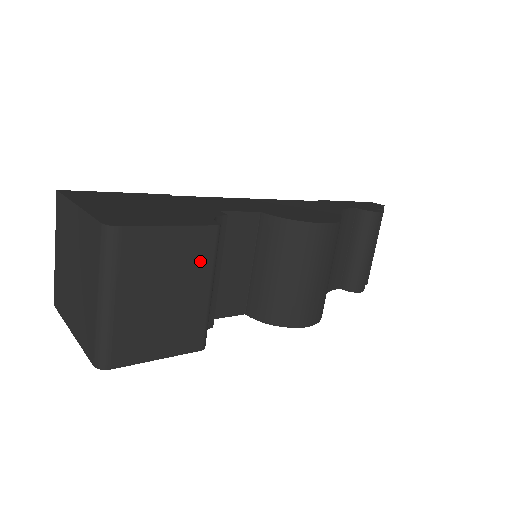
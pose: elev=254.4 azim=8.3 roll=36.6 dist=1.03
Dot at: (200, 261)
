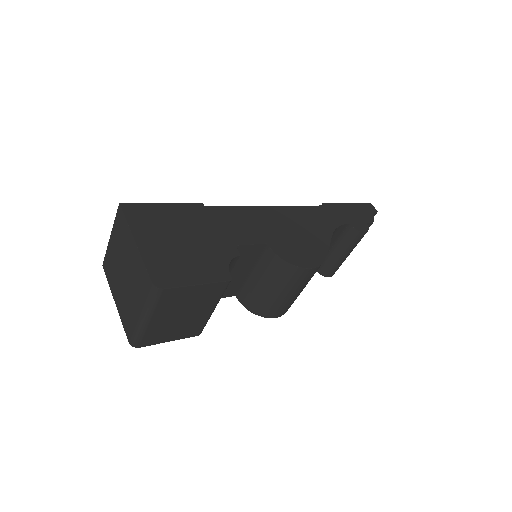
Dot at: (211, 298)
